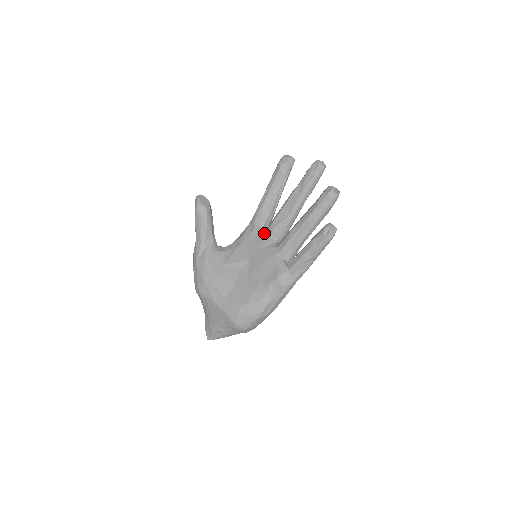
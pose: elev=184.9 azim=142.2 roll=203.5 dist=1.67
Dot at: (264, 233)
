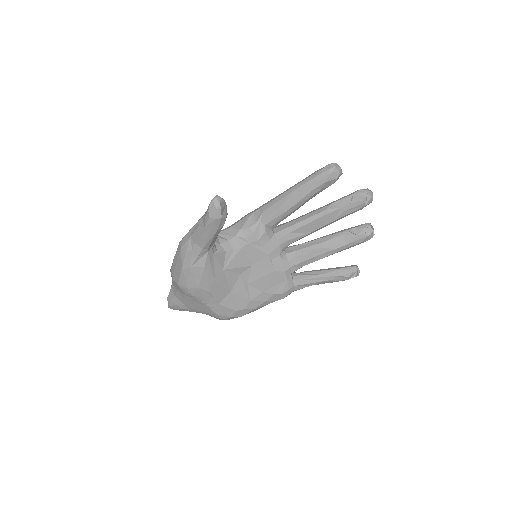
Dot at: (276, 240)
